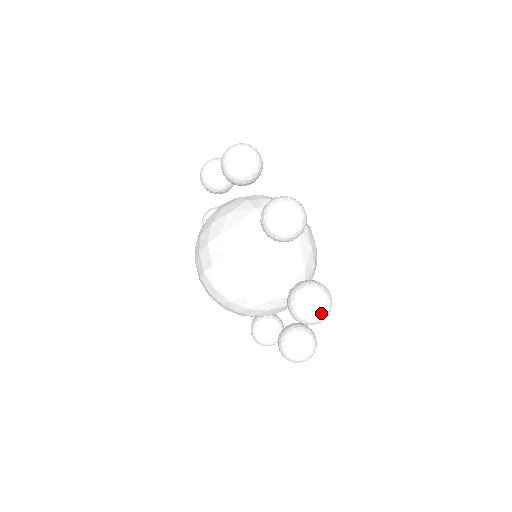
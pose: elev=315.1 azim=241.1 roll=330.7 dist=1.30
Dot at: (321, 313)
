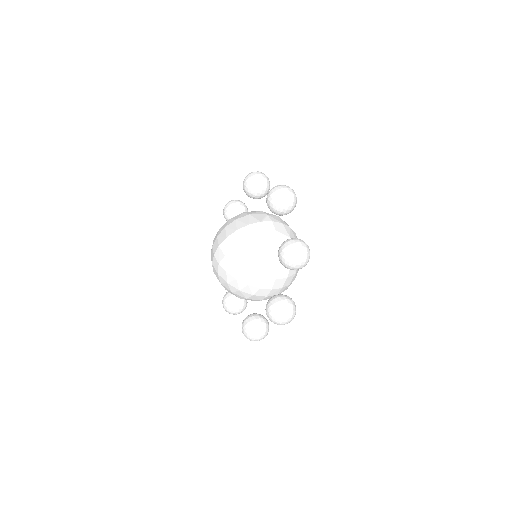
Dot at: (302, 253)
